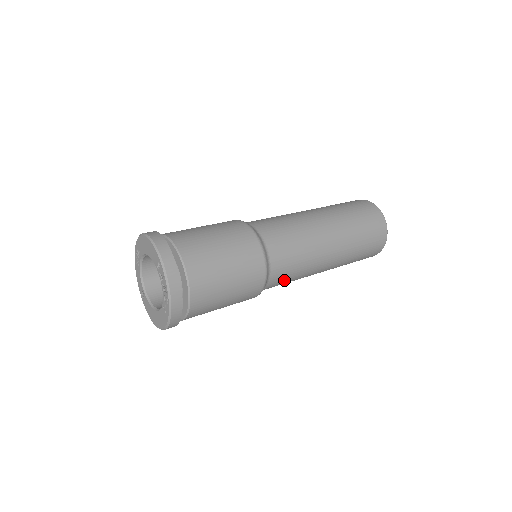
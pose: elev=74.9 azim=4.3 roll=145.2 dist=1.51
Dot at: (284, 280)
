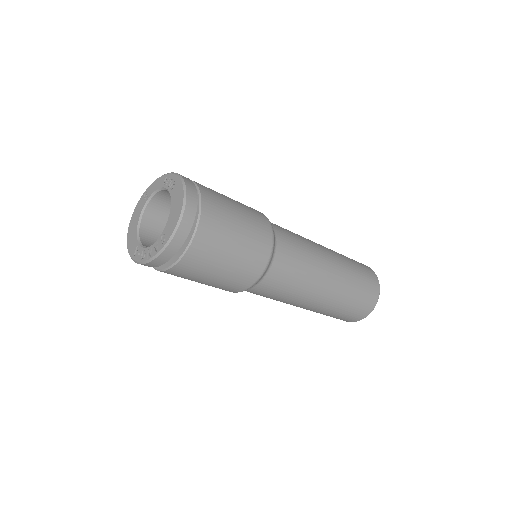
Dot at: occluded
